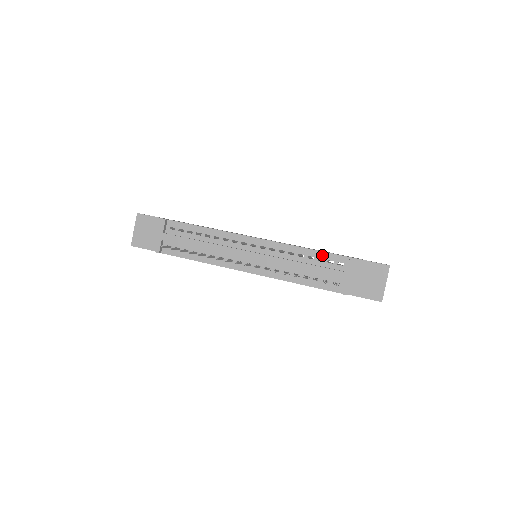
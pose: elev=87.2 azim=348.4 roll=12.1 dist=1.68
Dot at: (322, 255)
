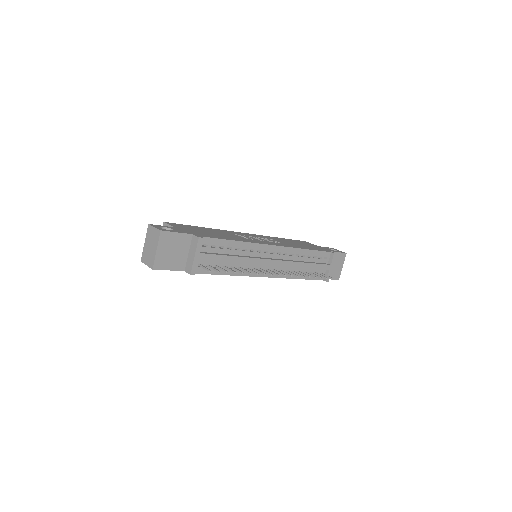
Dot at: (316, 253)
